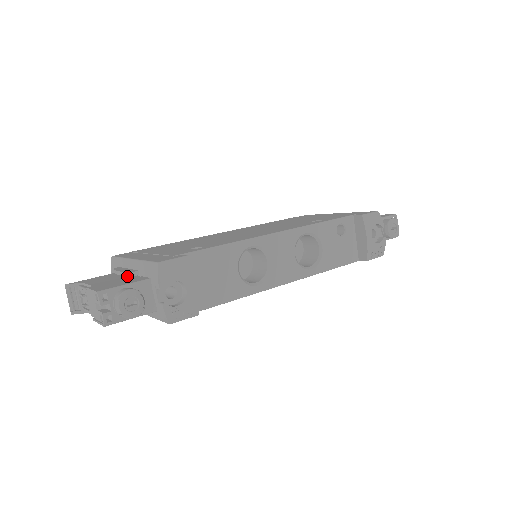
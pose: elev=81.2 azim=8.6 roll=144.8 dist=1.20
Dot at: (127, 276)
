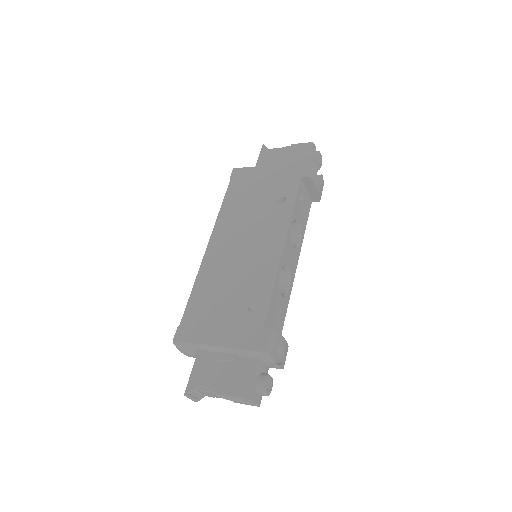
Dot at: (227, 361)
